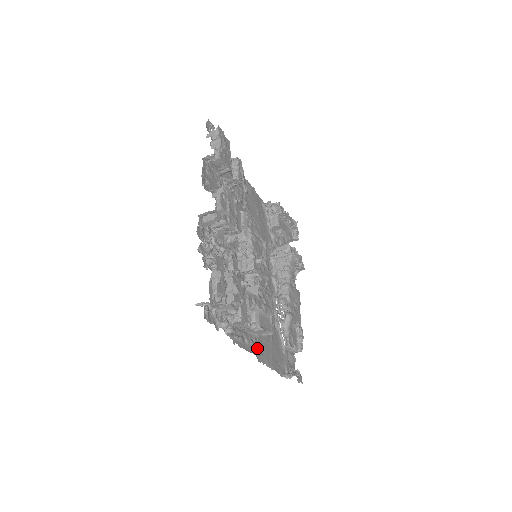
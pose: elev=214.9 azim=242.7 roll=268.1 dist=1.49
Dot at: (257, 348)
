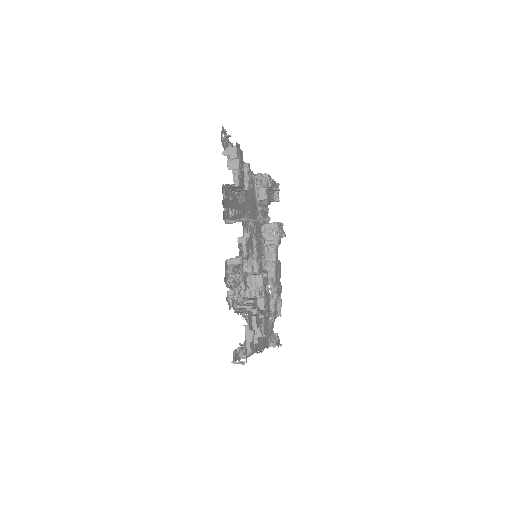
Dot at: occluded
